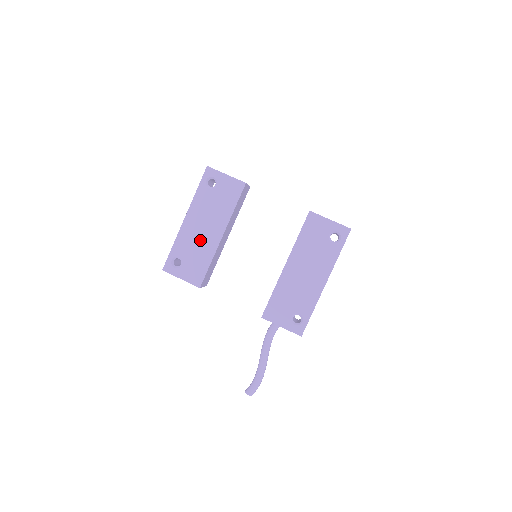
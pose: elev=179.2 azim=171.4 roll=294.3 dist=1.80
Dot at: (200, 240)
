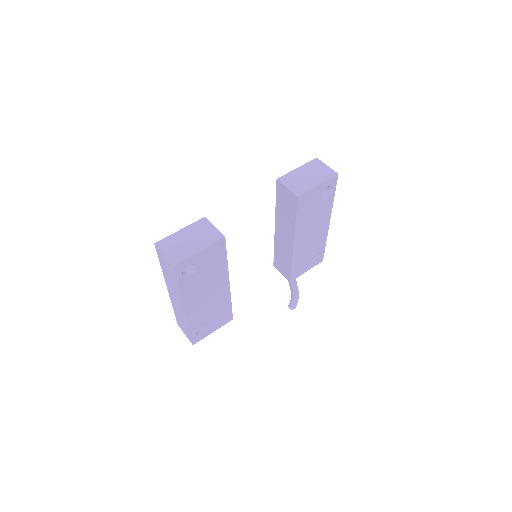
Dot at: (211, 305)
